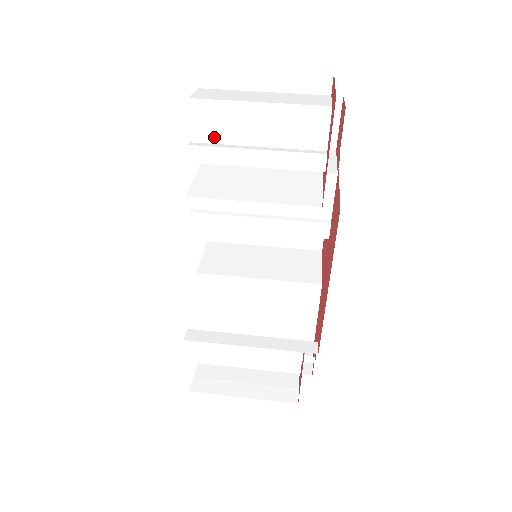
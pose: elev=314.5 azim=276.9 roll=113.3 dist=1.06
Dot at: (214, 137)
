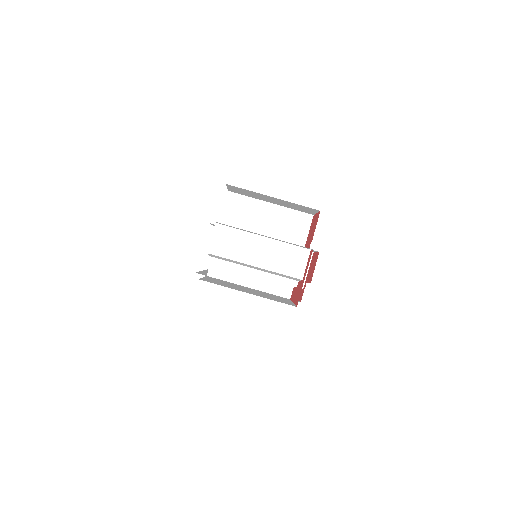
Dot at: (225, 260)
